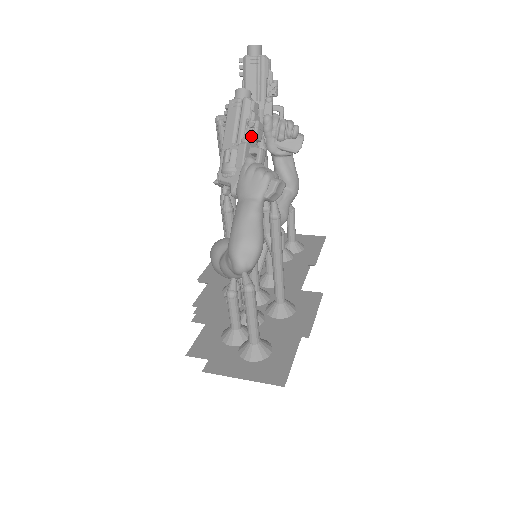
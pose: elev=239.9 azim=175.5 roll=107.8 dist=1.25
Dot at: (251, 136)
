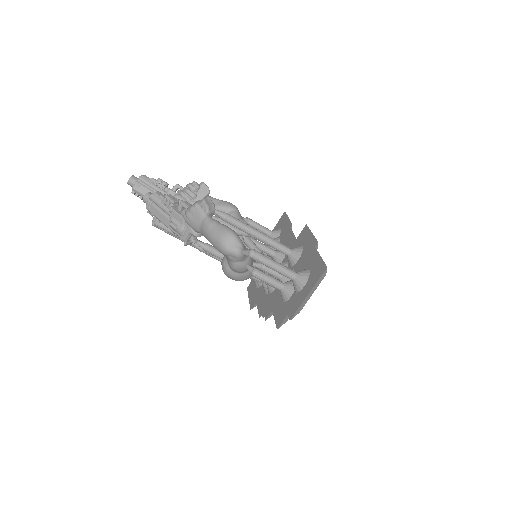
Dot at: (171, 204)
